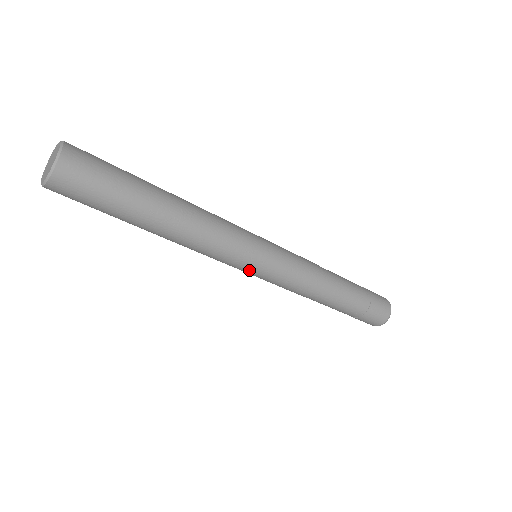
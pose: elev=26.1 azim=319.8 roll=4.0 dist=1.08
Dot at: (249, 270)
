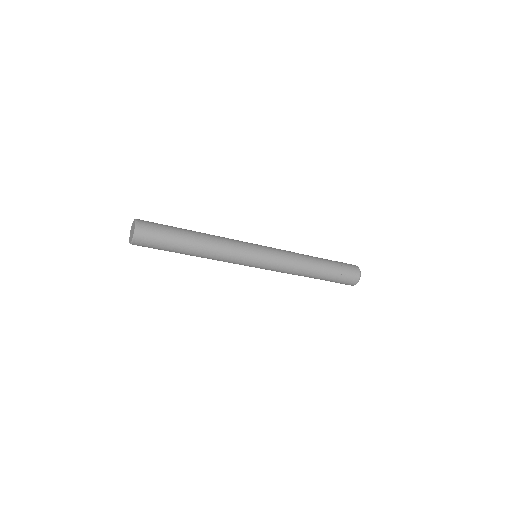
Dot at: (252, 265)
